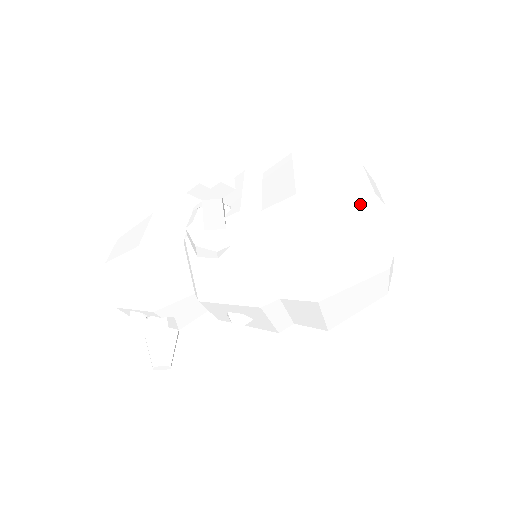
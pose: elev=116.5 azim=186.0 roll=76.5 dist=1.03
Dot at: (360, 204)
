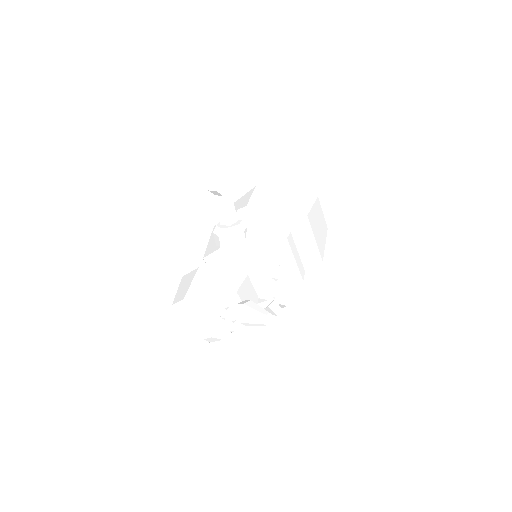
Dot at: (282, 182)
